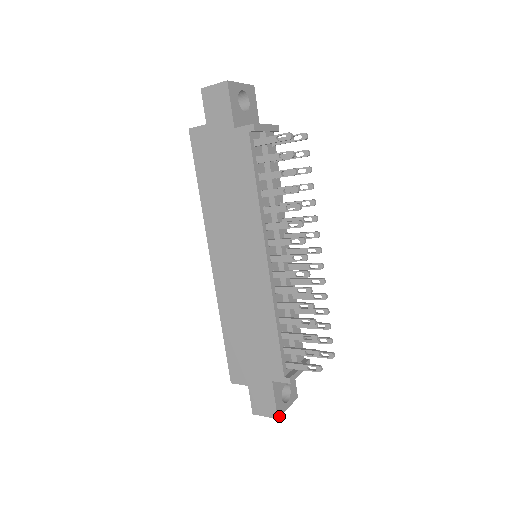
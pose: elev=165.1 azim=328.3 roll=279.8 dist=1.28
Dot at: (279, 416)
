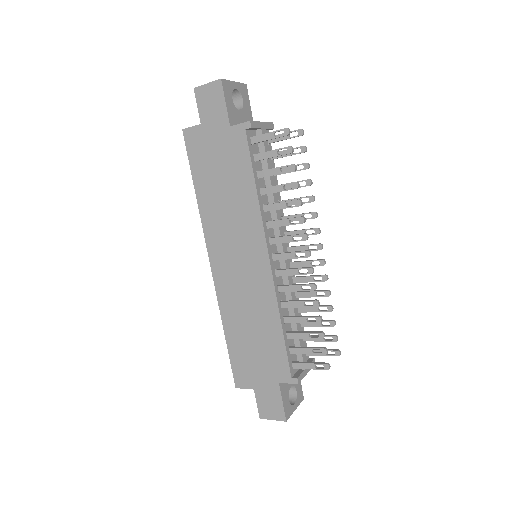
Dot at: (287, 418)
